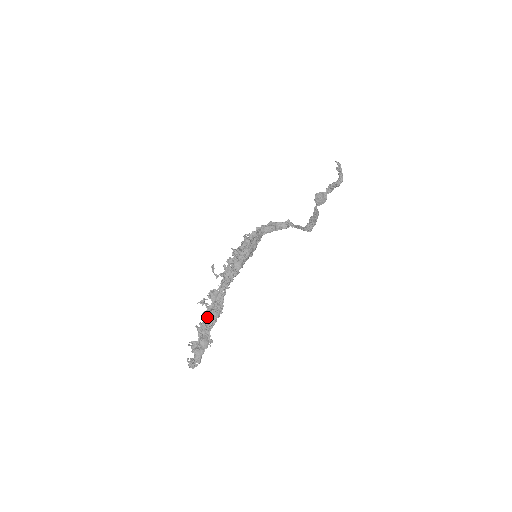
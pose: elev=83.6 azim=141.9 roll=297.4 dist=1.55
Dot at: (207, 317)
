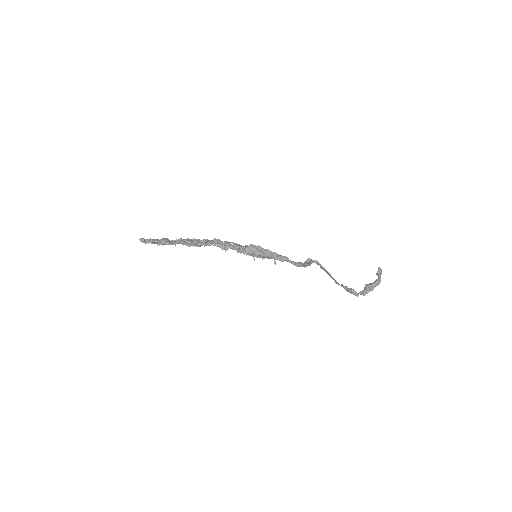
Dot at: occluded
